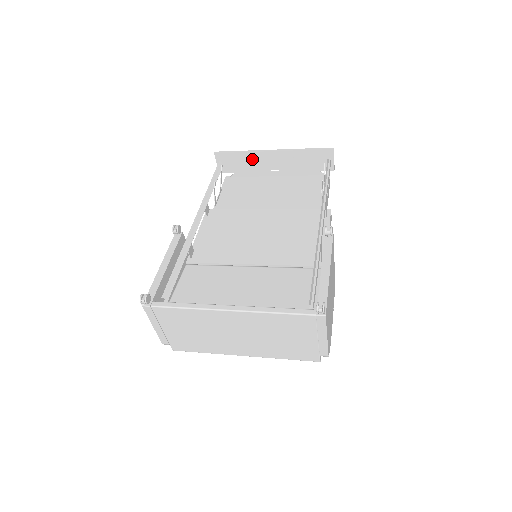
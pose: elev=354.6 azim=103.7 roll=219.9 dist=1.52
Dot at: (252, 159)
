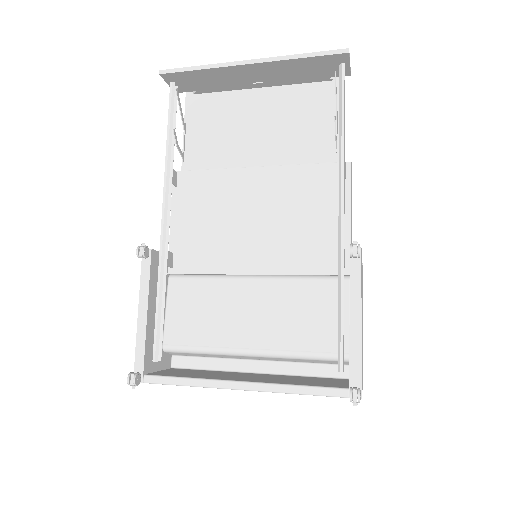
Dot at: (220, 75)
